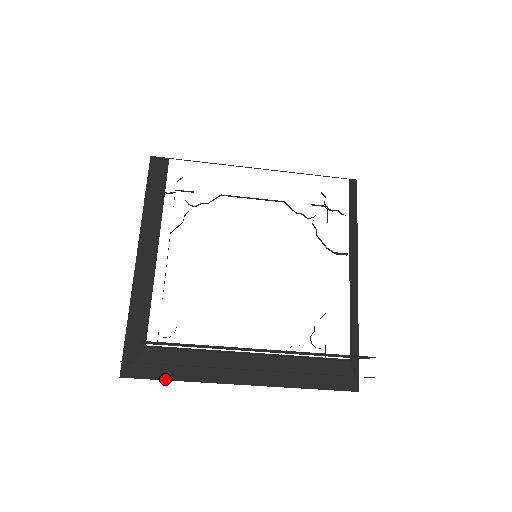
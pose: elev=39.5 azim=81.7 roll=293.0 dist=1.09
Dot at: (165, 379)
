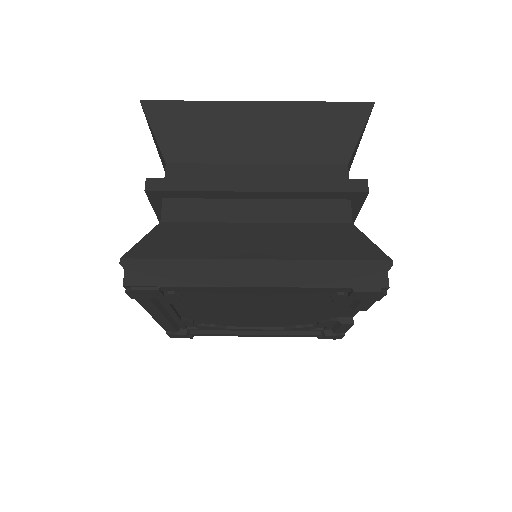
Dot at: (170, 258)
